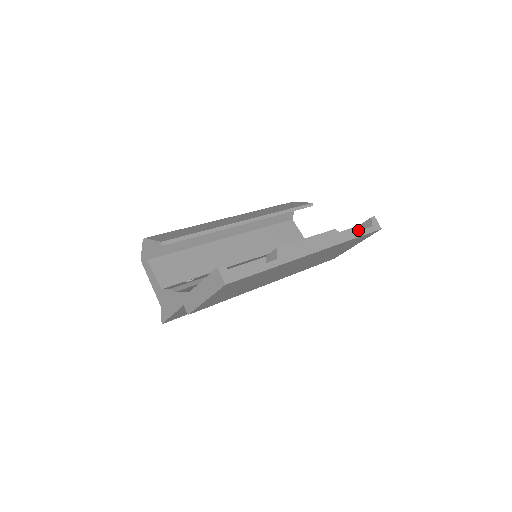
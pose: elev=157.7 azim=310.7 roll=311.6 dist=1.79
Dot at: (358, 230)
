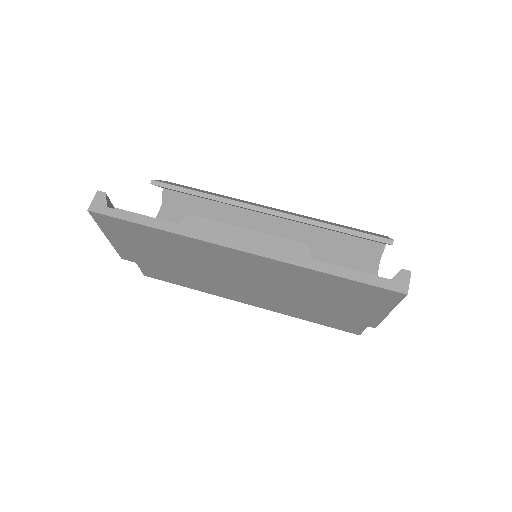
Dot at: occluded
